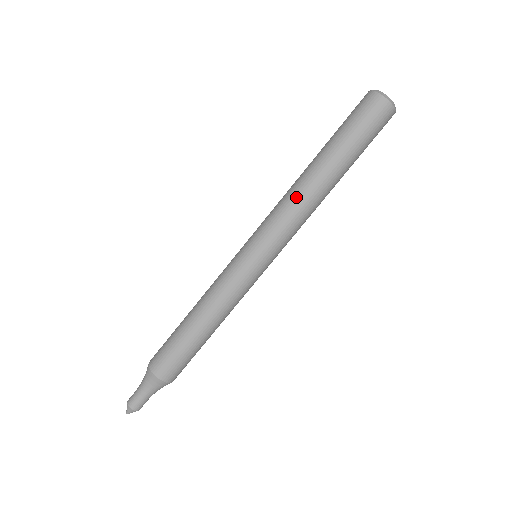
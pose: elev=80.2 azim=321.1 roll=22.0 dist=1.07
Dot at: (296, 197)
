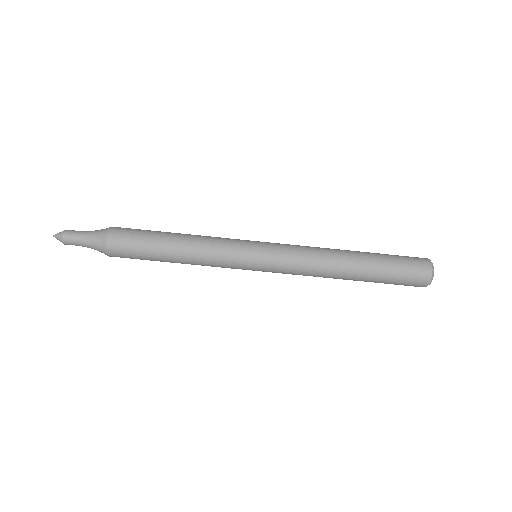
Dot at: (322, 253)
